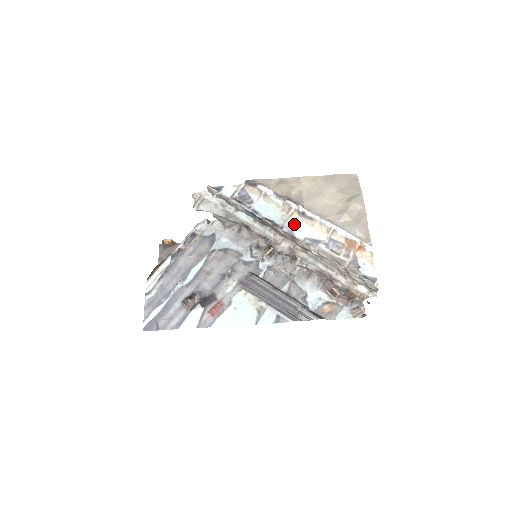
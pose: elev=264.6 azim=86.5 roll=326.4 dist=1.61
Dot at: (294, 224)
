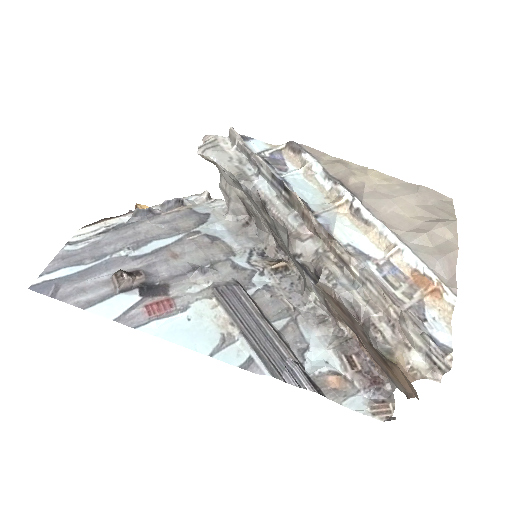
Dot at: (337, 220)
